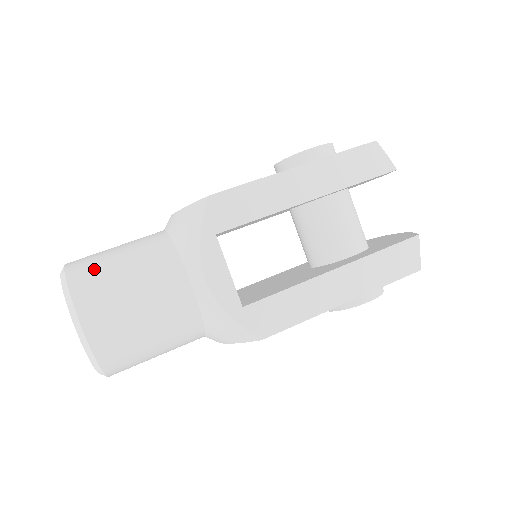
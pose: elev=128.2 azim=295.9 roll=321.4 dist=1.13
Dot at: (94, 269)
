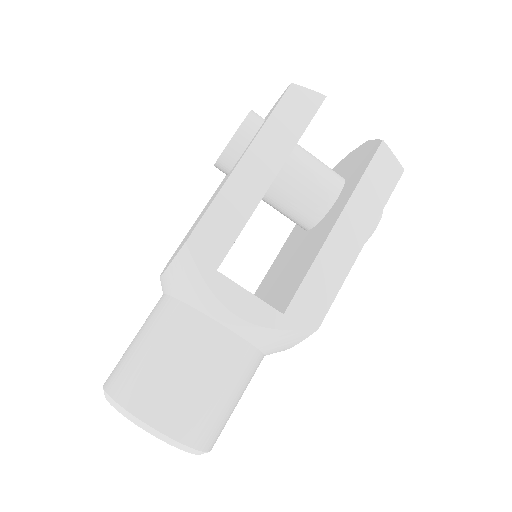
Dot at: (134, 376)
